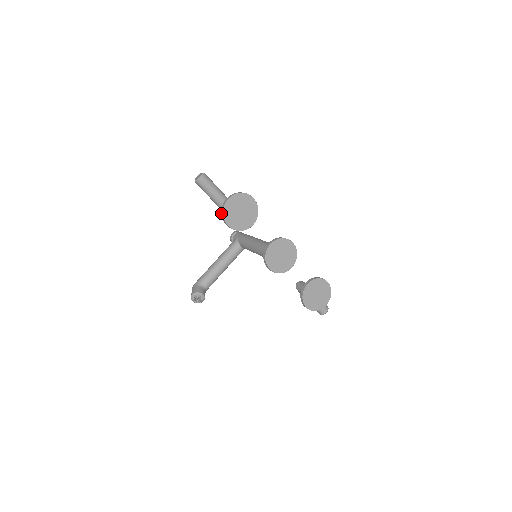
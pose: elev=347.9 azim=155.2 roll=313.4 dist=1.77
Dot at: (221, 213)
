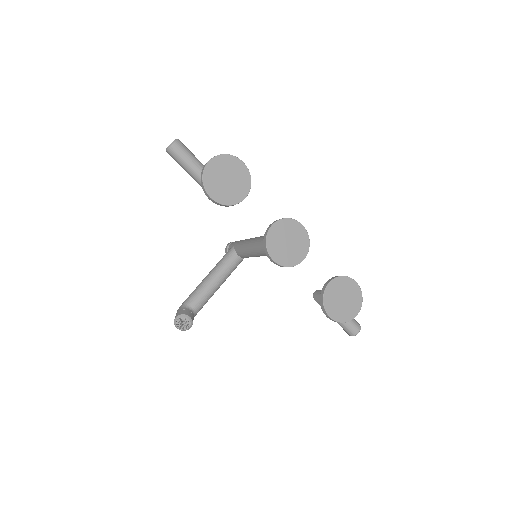
Dot at: occluded
